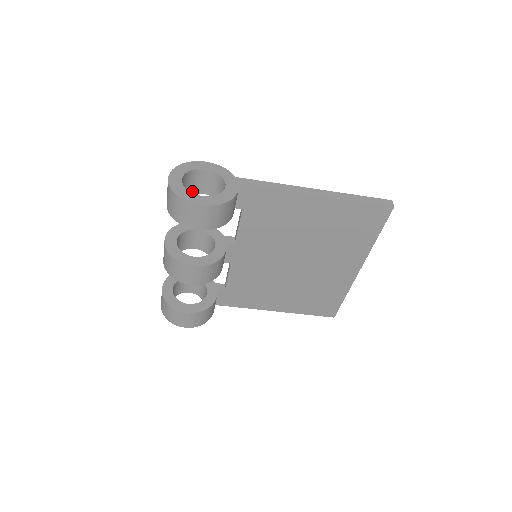
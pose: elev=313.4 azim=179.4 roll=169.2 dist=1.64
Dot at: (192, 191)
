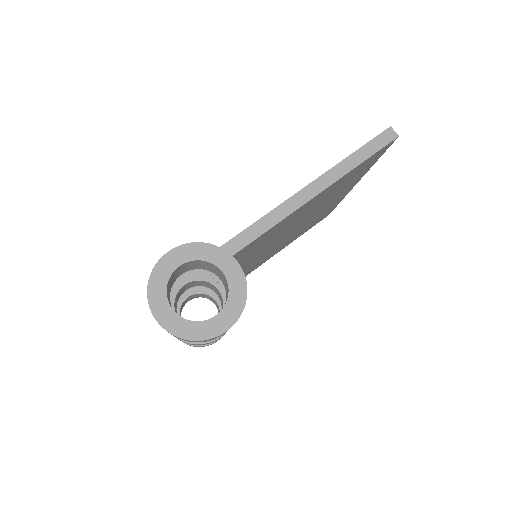
Dot at: (172, 284)
